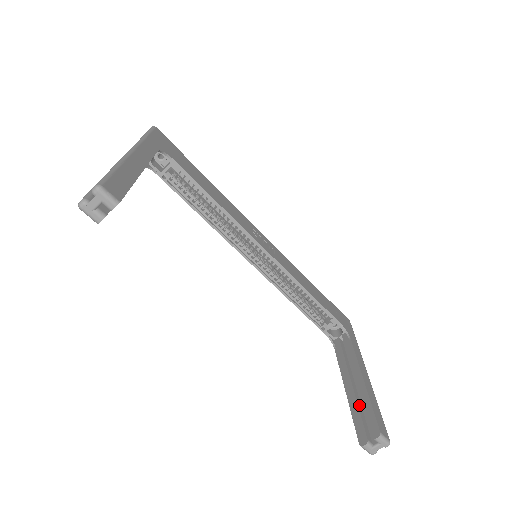
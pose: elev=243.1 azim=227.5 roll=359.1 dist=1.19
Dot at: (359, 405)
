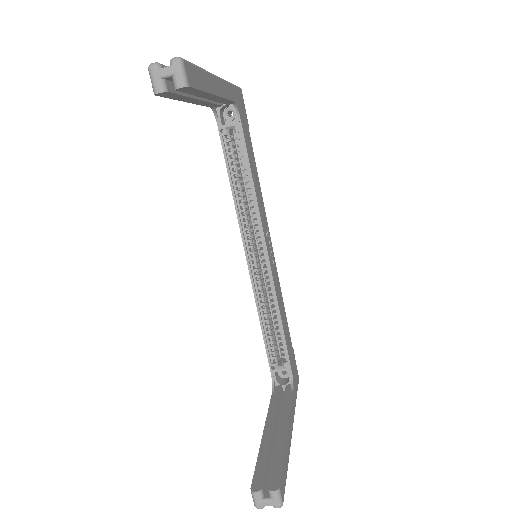
Dot at: (270, 453)
